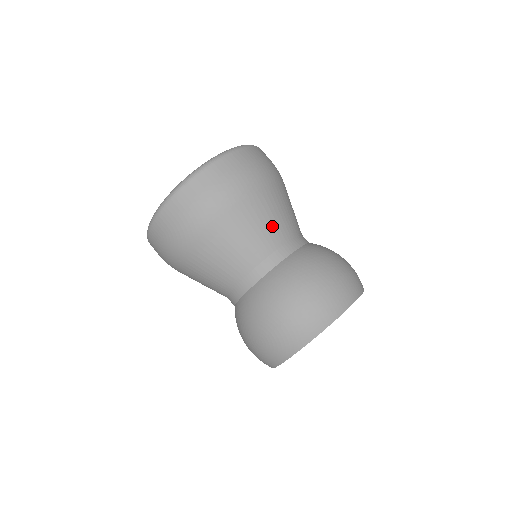
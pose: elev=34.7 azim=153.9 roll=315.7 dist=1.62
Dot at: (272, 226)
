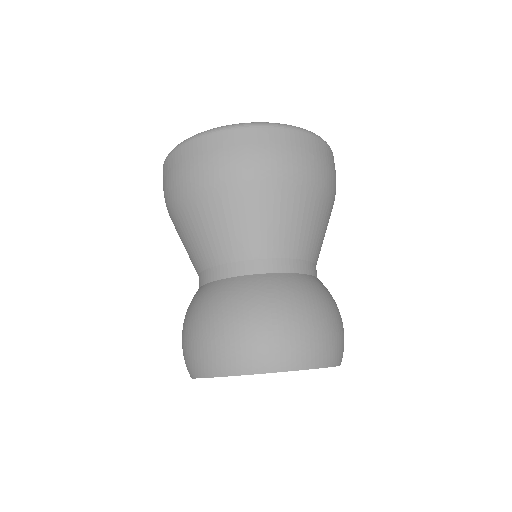
Dot at: (252, 232)
